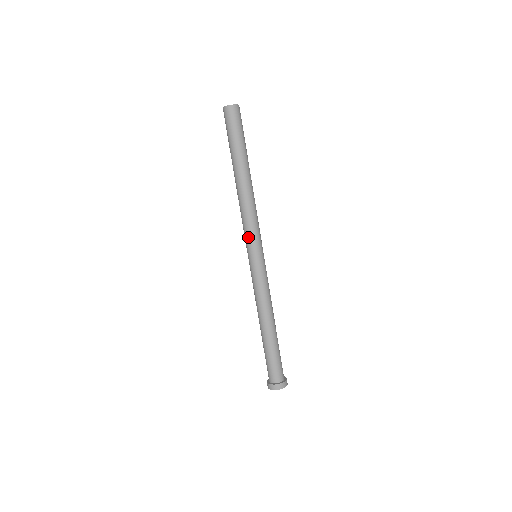
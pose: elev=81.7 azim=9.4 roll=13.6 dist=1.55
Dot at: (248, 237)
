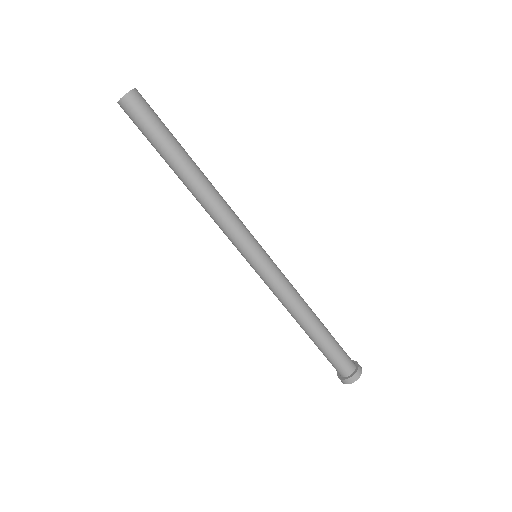
Dot at: (235, 242)
